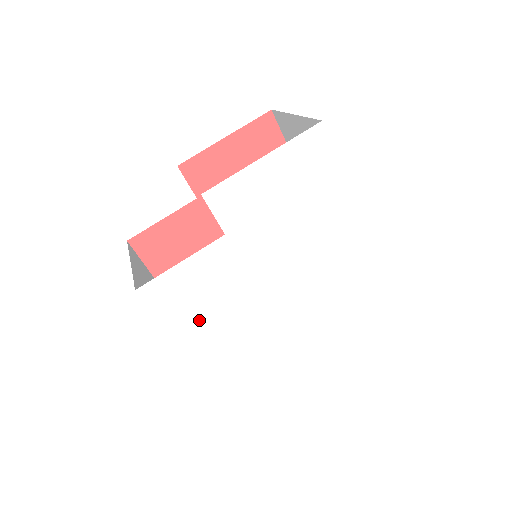
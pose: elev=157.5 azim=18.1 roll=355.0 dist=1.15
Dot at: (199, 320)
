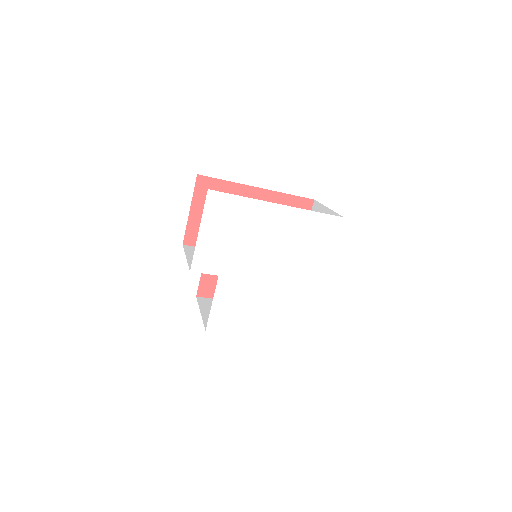
Dot at: (248, 318)
